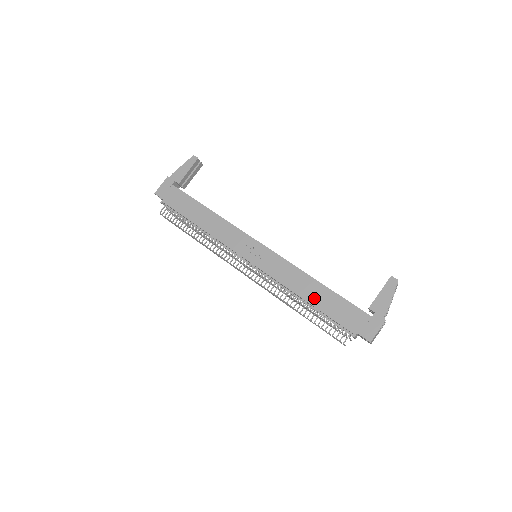
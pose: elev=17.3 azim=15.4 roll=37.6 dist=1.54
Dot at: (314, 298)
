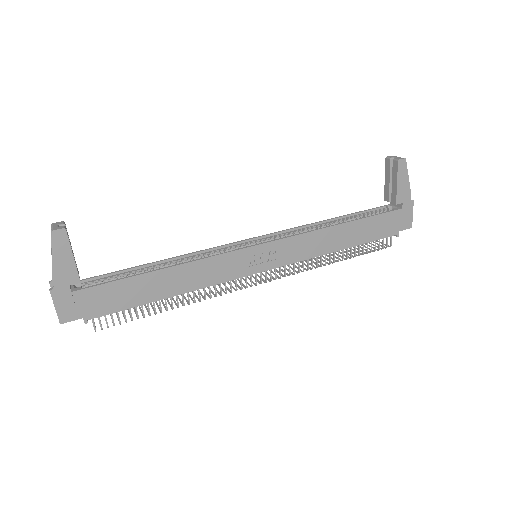
Dot at: (349, 240)
